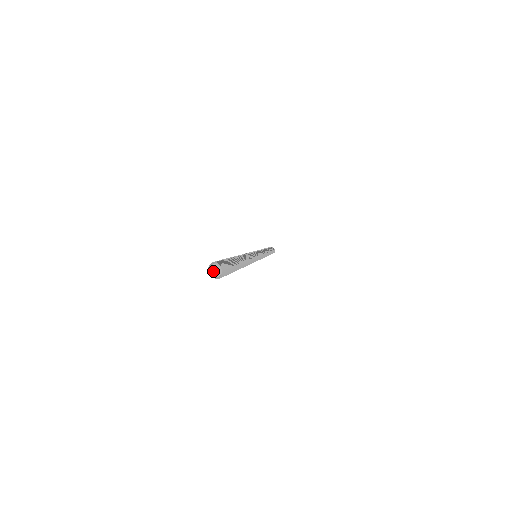
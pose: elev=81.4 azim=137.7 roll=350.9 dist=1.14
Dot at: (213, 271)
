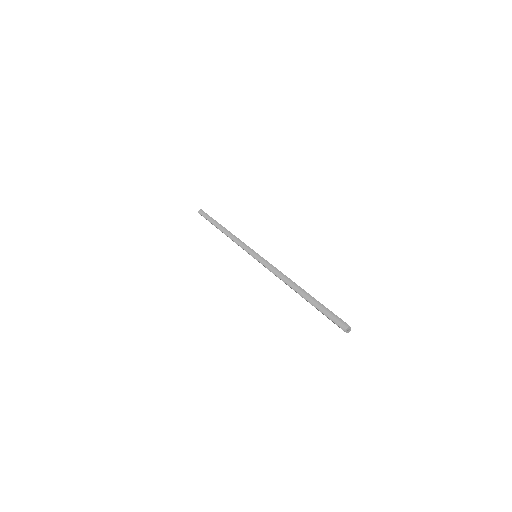
Dot at: (347, 330)
